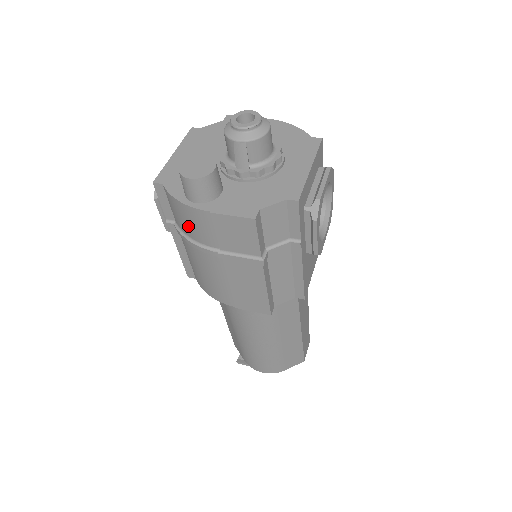
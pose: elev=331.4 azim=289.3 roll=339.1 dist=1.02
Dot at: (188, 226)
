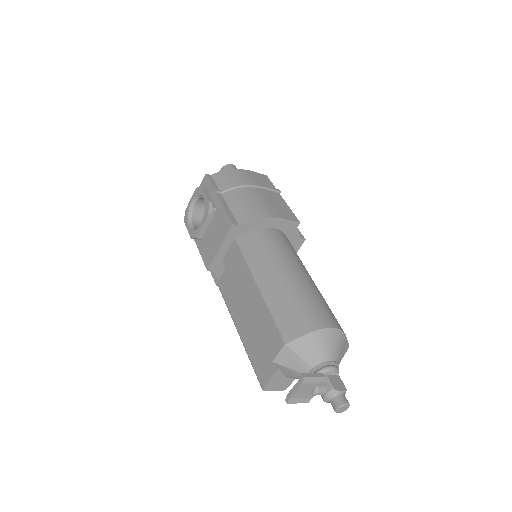
Dot at: (236, 178)
